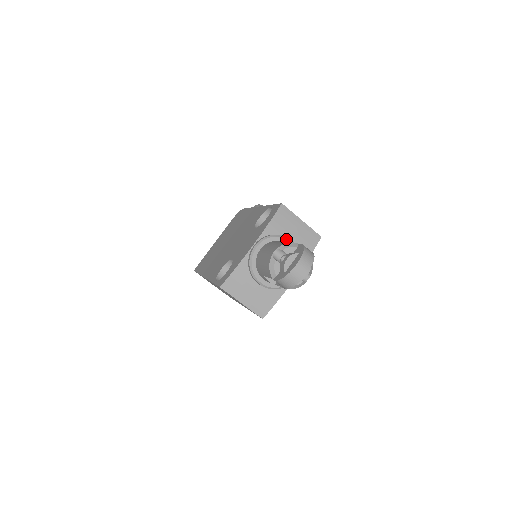
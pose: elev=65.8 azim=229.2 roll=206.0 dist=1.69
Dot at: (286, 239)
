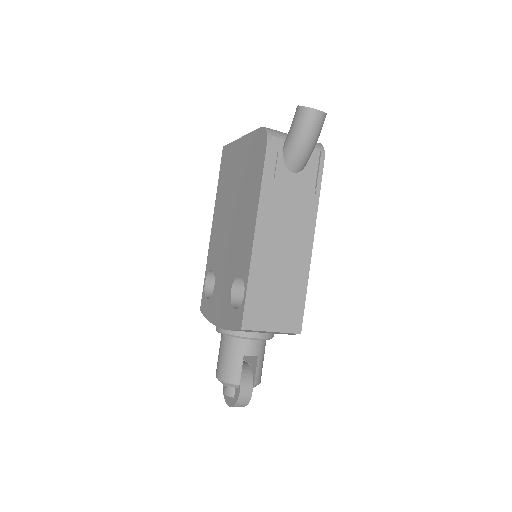
Dot at: (249, 339)
